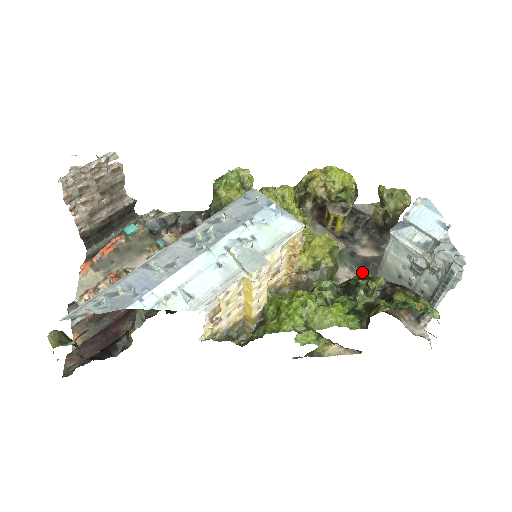
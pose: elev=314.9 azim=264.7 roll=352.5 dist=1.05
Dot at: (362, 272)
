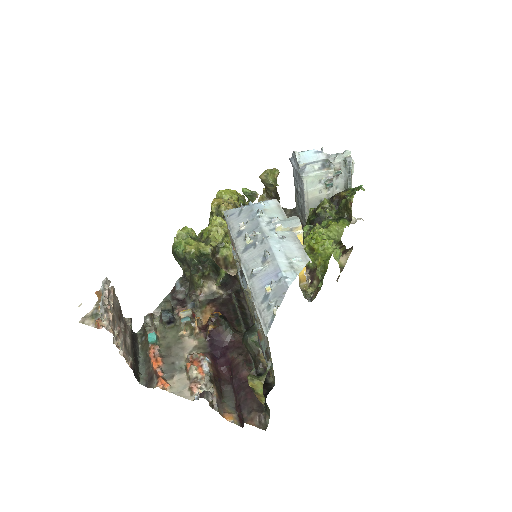
Dot at: (309, 211)
